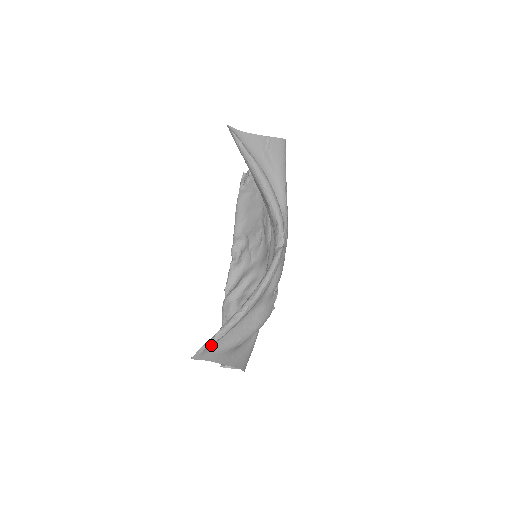
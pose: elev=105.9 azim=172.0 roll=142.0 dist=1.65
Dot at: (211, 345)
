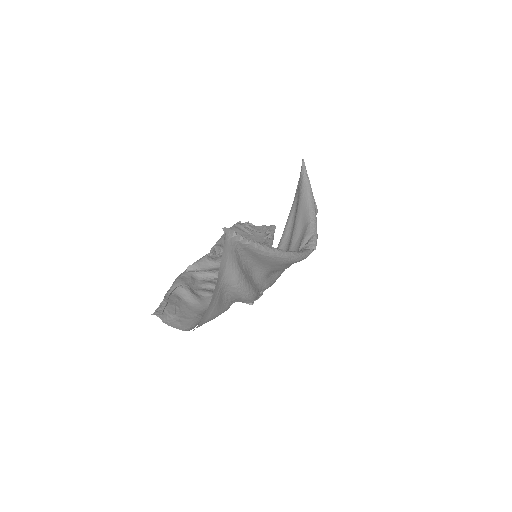
Dot at: (237, 244)
